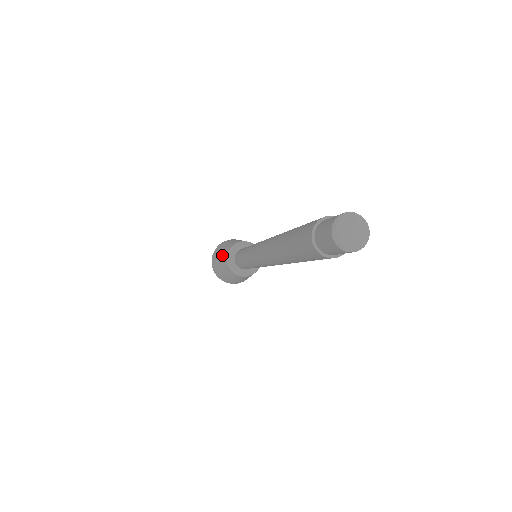
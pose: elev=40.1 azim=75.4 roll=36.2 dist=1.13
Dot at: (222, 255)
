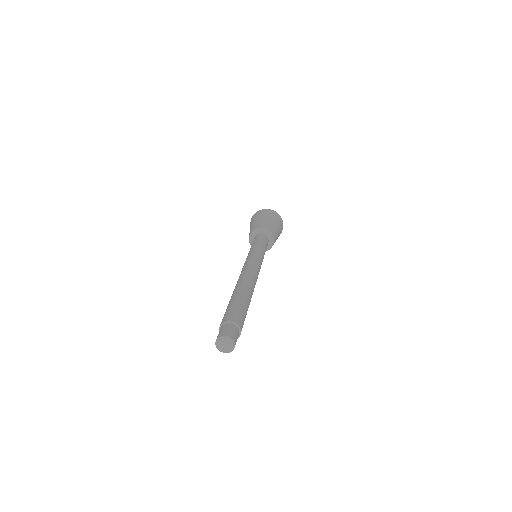
Dot at: occluded
